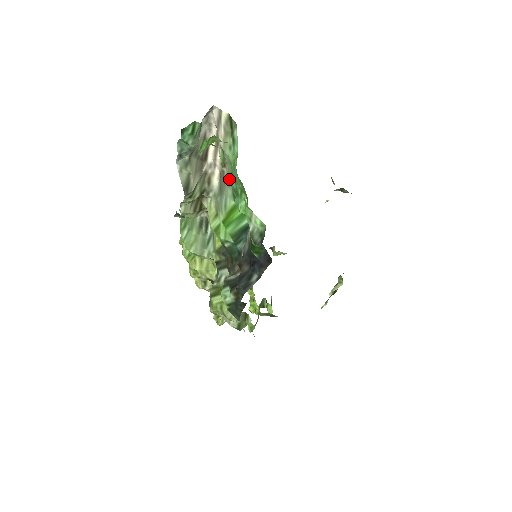
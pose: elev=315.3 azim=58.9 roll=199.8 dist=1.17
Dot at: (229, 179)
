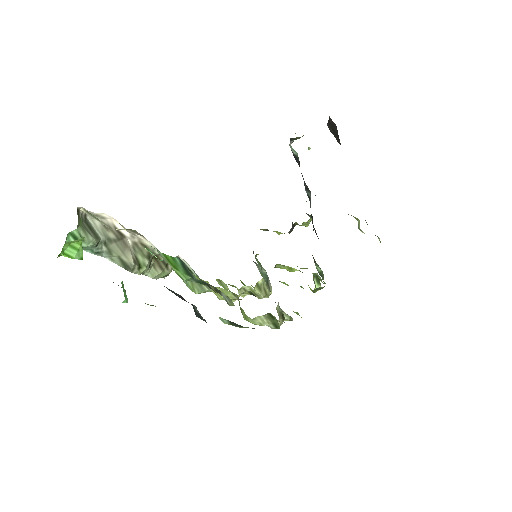
Dot at: occluded
